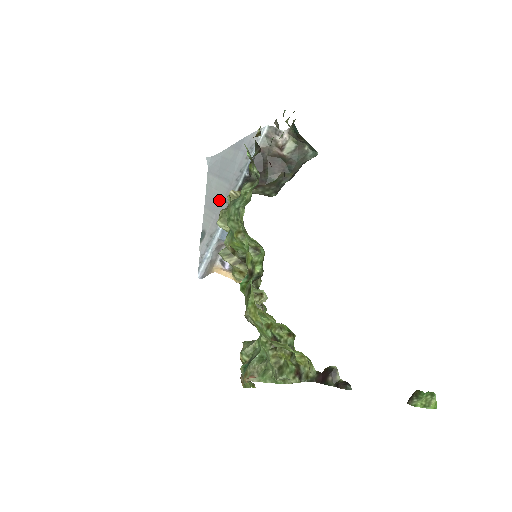
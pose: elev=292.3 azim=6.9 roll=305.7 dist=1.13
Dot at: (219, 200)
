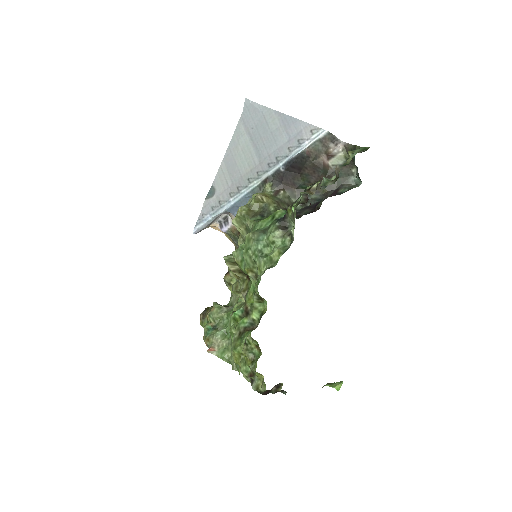
Dot at: (242, 169)
